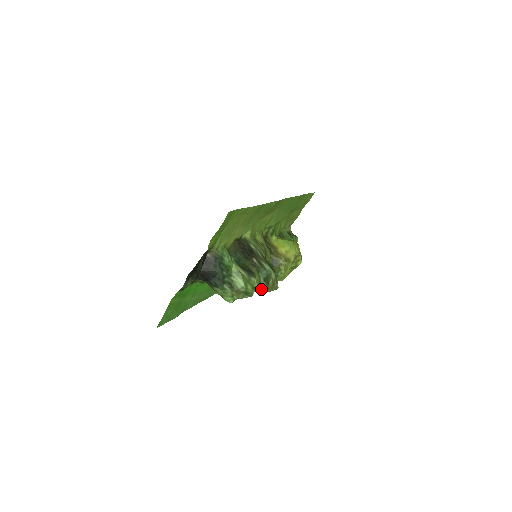
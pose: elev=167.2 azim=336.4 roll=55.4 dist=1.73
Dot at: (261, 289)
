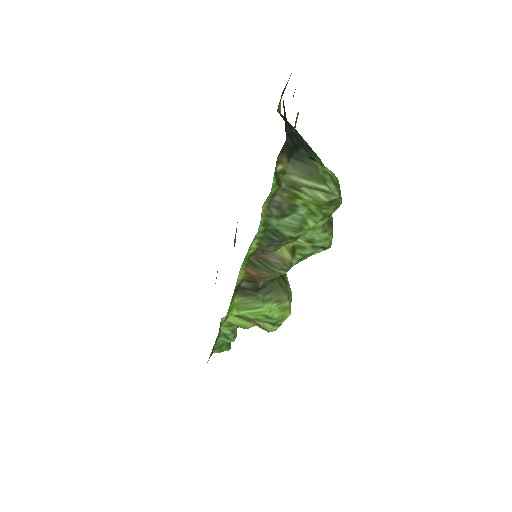
Dot at: (328, 223)
